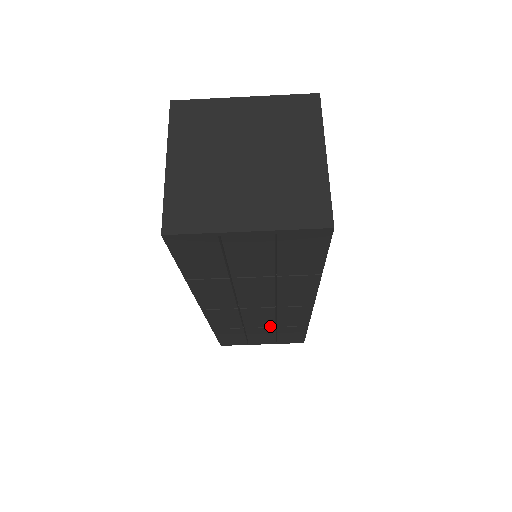
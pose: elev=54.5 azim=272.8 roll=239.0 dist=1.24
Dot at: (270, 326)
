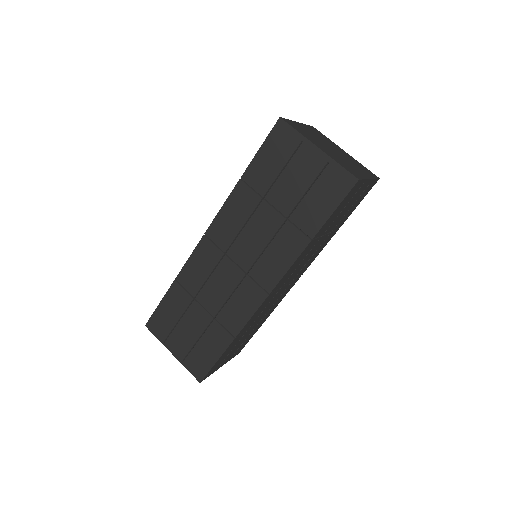
Dot at: (212, 312)
